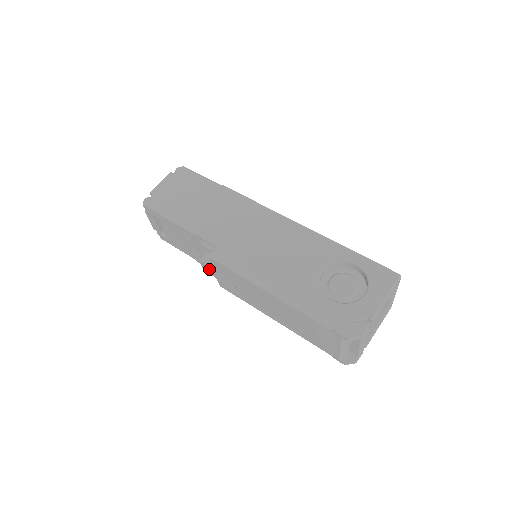
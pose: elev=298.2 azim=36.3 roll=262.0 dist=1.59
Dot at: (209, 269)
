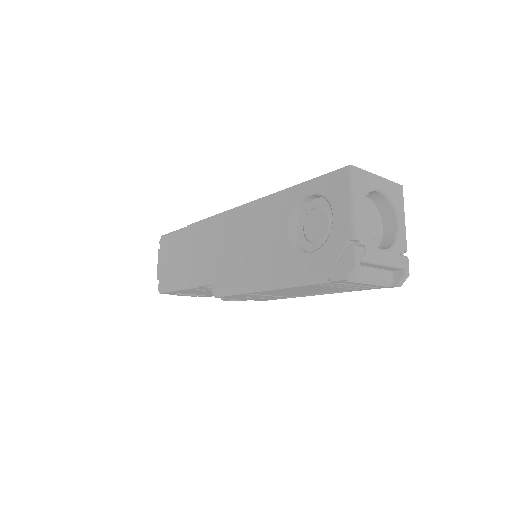
Dot at: (234, 300)
